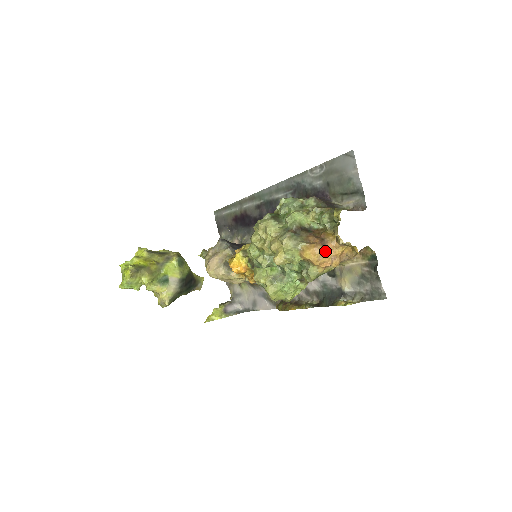
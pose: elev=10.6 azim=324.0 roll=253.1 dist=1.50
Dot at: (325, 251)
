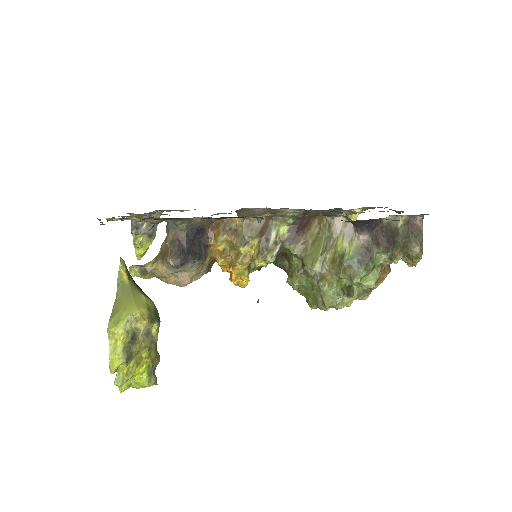
Dot at: occluded
